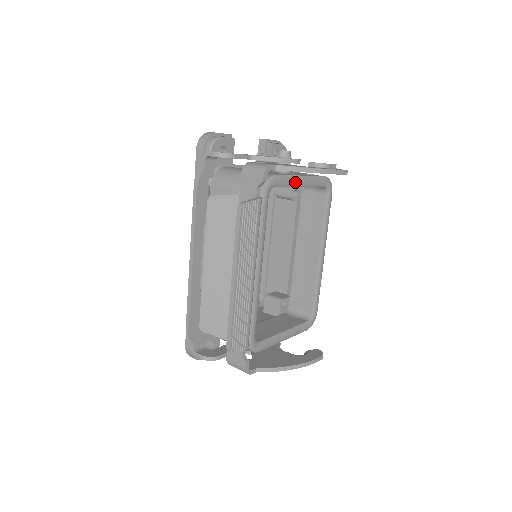
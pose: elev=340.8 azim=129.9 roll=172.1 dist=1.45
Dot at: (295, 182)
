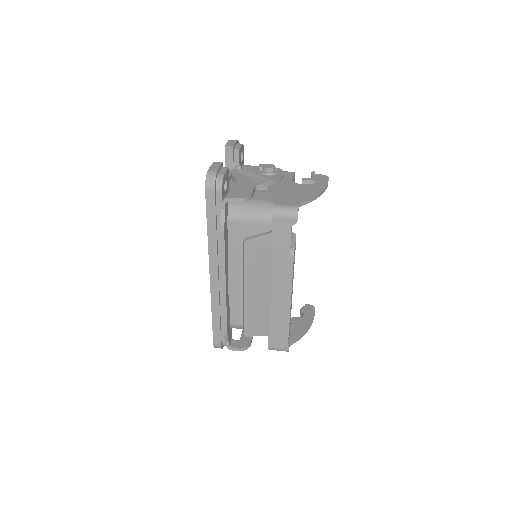
Dot at: occluded
